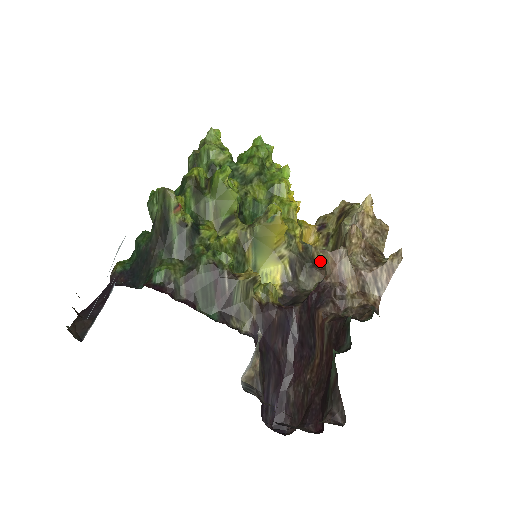
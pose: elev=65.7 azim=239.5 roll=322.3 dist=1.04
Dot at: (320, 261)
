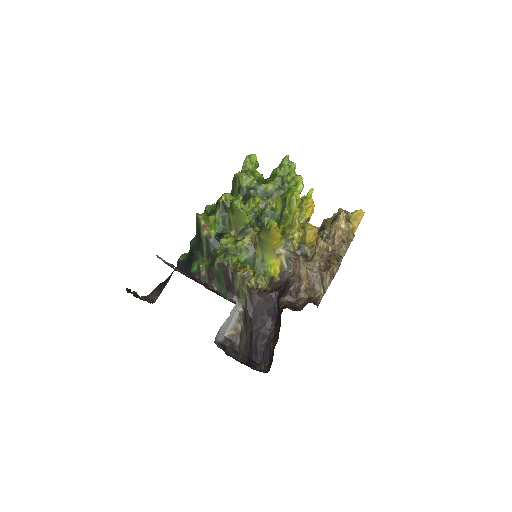
Dot at: occluded
